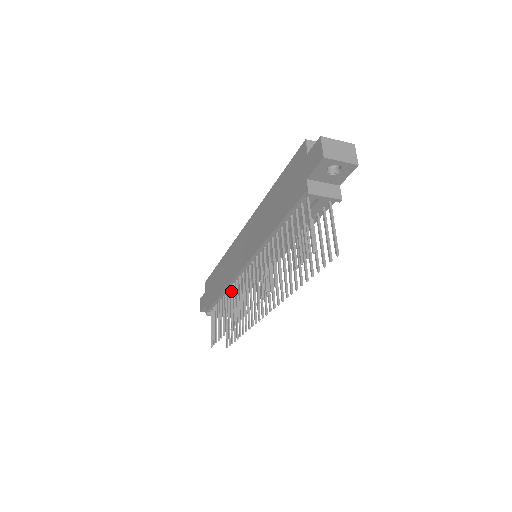
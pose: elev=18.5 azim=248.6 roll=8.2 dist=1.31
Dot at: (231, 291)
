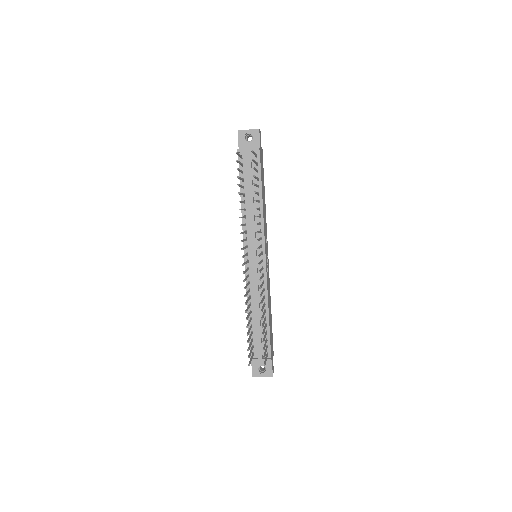
Dot at: (249, 297)
